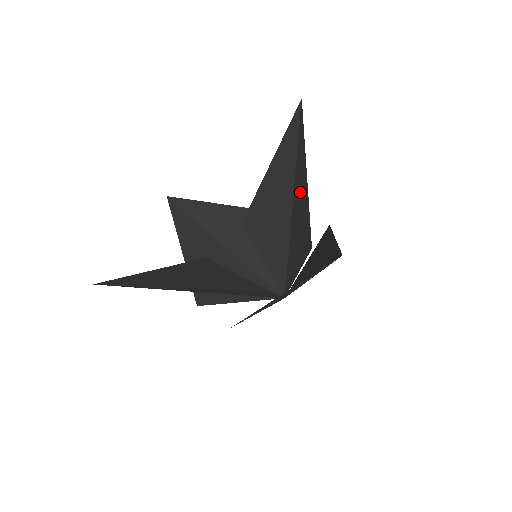
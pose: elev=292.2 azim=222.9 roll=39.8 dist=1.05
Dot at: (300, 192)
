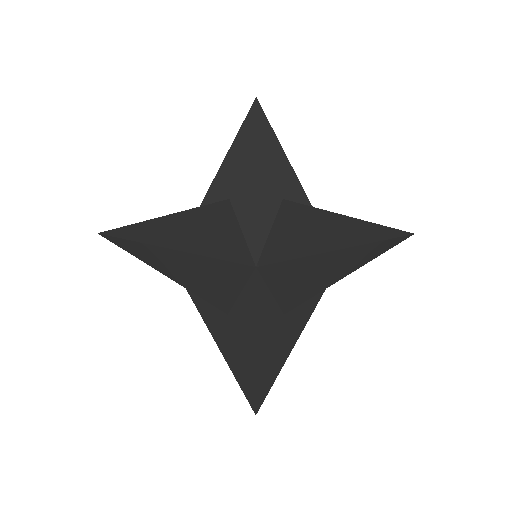
Dot at: (328, 269)
